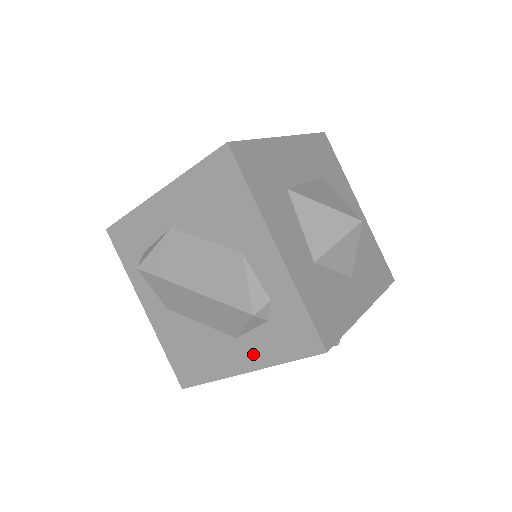
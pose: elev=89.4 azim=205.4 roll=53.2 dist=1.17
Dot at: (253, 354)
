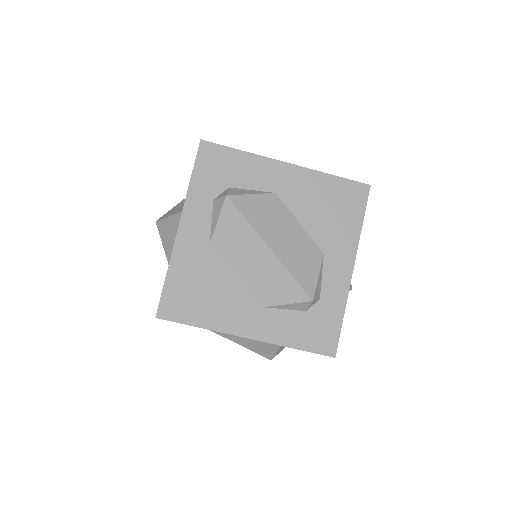
Dot at: (270, 327)
